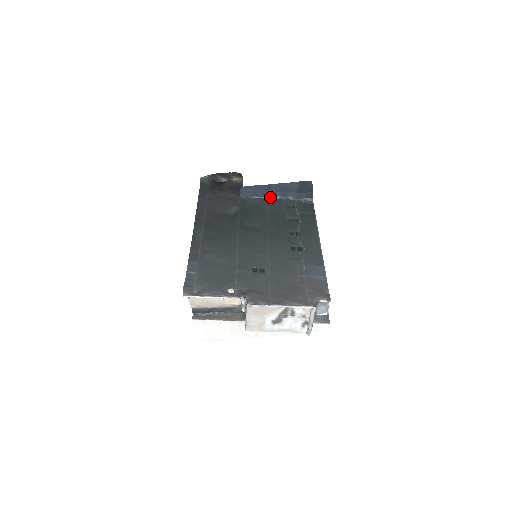
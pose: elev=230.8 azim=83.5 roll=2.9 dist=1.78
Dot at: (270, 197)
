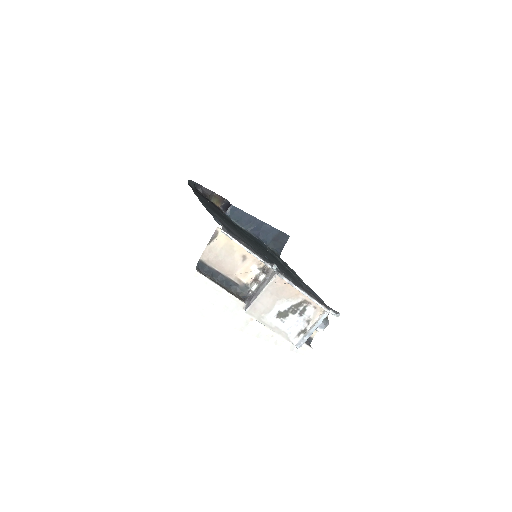
Dot at: (248, 231)
